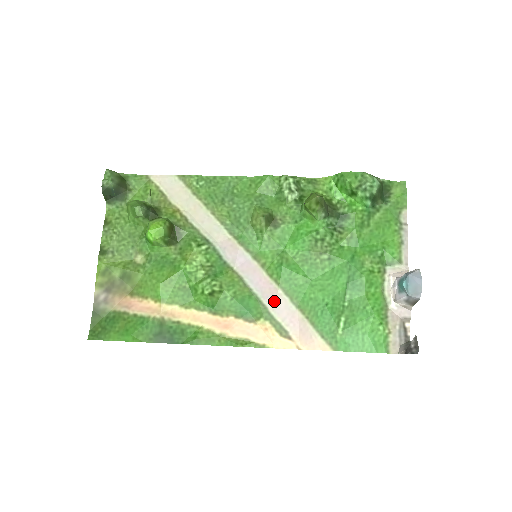
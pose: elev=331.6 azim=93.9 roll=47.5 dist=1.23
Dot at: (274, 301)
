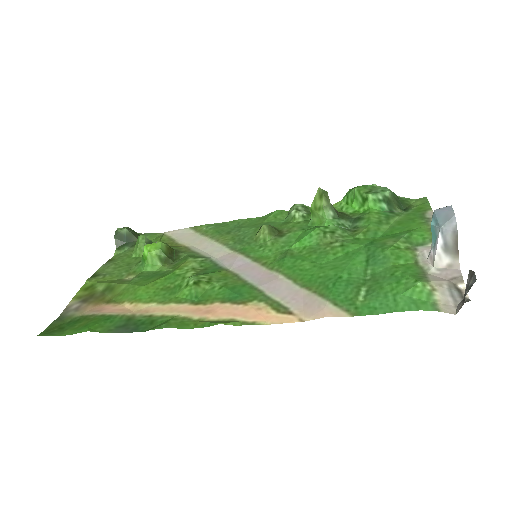
Dot at: (273, 285)
